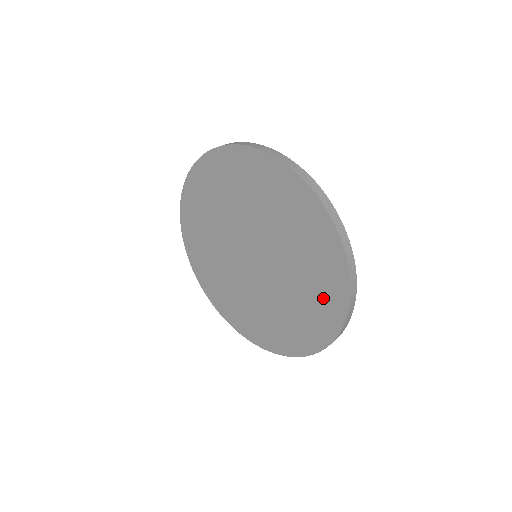
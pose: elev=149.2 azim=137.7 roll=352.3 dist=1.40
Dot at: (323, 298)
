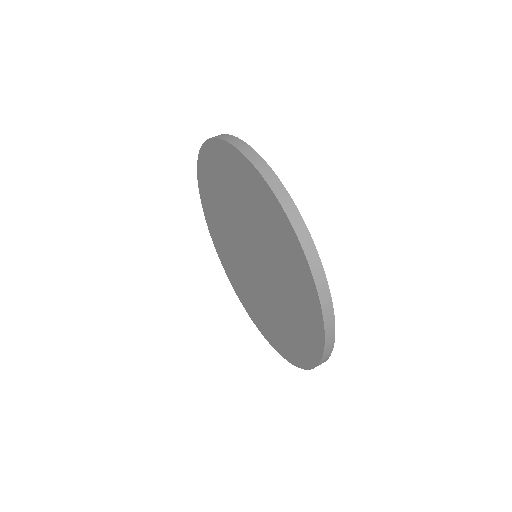
Dot at: (301, 294)
